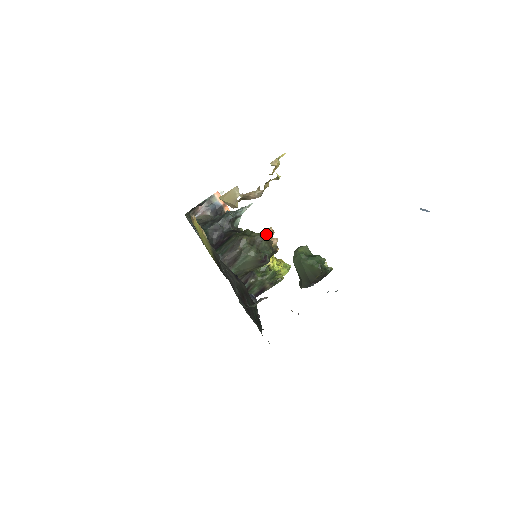
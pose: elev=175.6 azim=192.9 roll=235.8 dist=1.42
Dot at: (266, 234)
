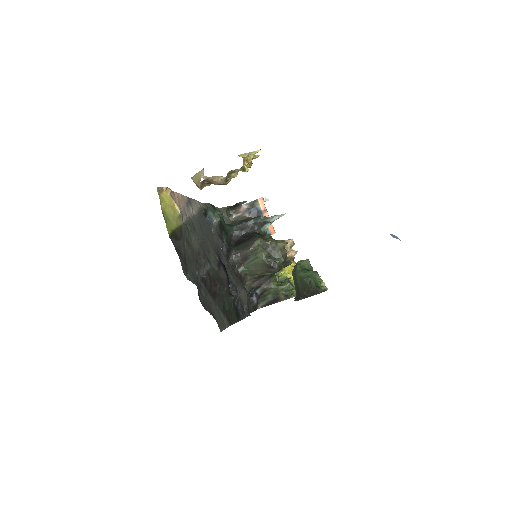
Dot at: (284, 243)
